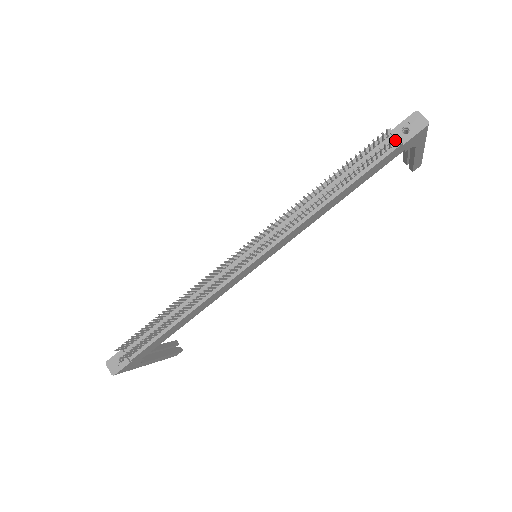
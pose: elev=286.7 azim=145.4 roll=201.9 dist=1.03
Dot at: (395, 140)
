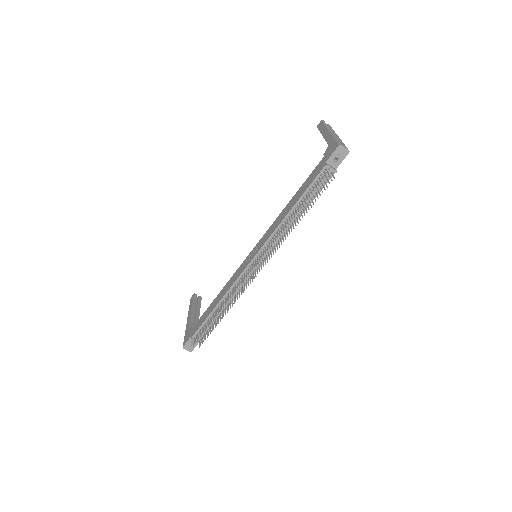
Dot at: (331, 170)
